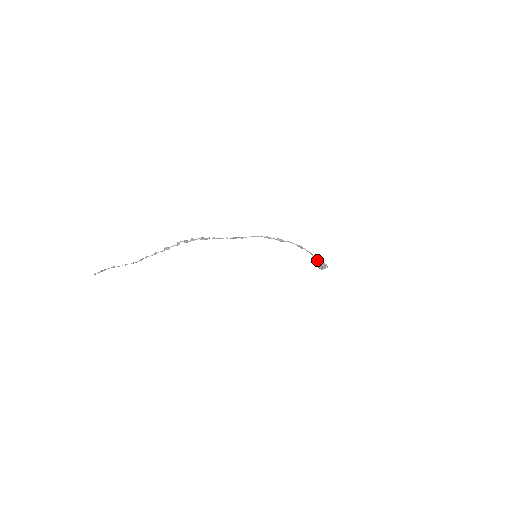
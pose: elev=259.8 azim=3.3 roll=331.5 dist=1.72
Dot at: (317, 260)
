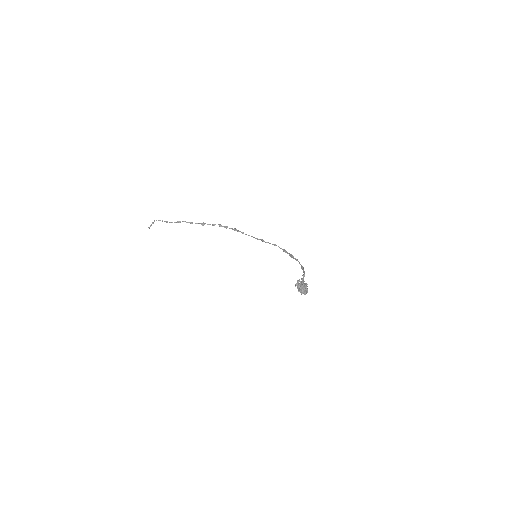
Dot at: (303, 282)
